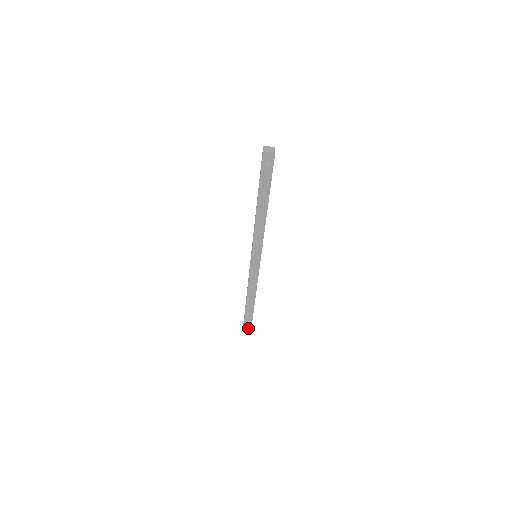
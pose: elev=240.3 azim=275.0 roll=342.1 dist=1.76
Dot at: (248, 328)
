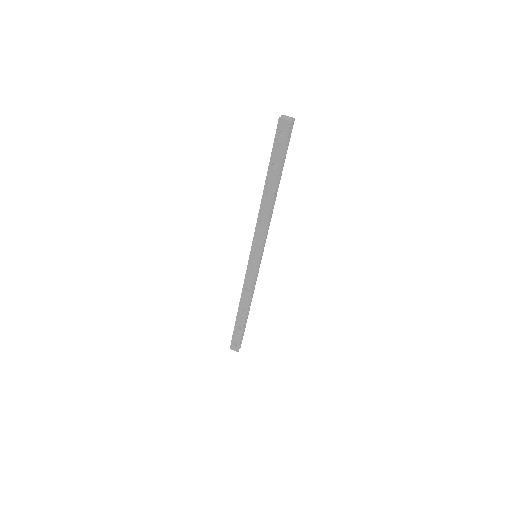
Dot at: (235, 350)
